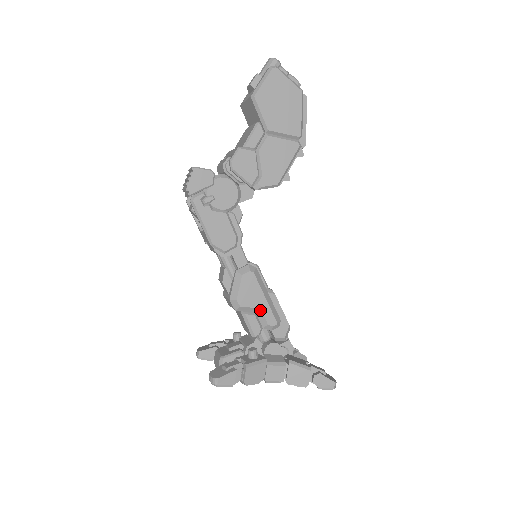
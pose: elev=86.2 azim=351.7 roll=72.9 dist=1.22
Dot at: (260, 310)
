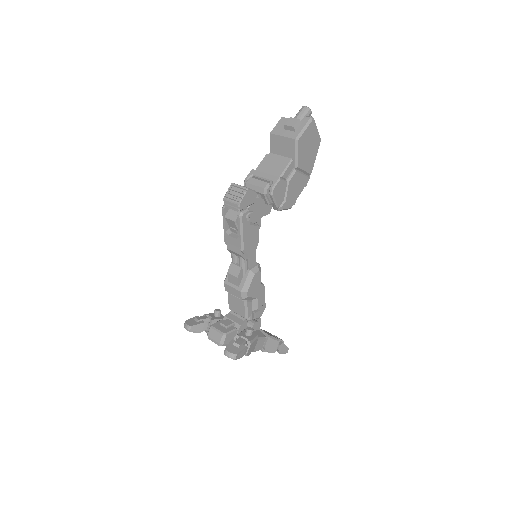
Dot at: (256, 299)
